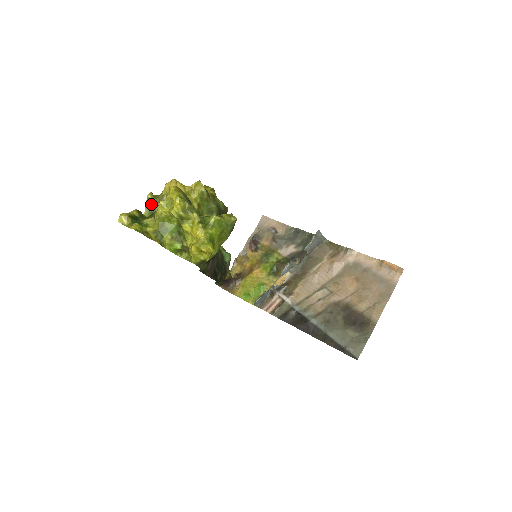
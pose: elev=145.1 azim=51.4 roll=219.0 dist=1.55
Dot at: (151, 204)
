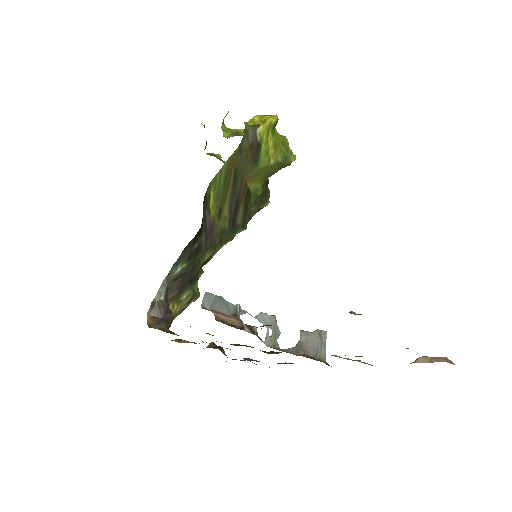
Dot at: (215, 156)
